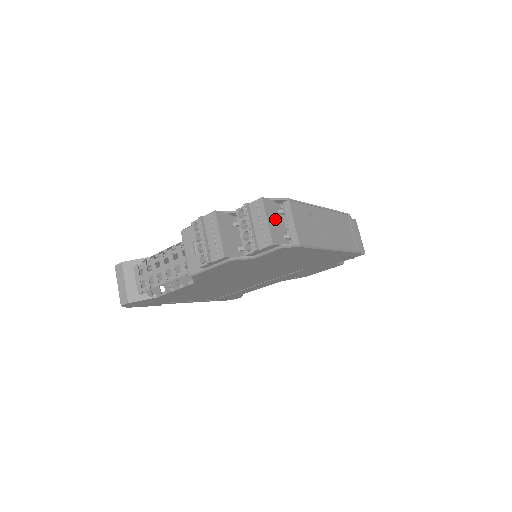
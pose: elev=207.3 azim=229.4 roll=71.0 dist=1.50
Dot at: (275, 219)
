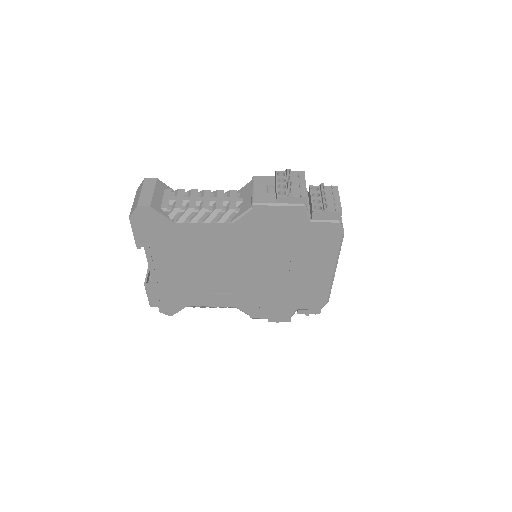
Dot at: occluded
